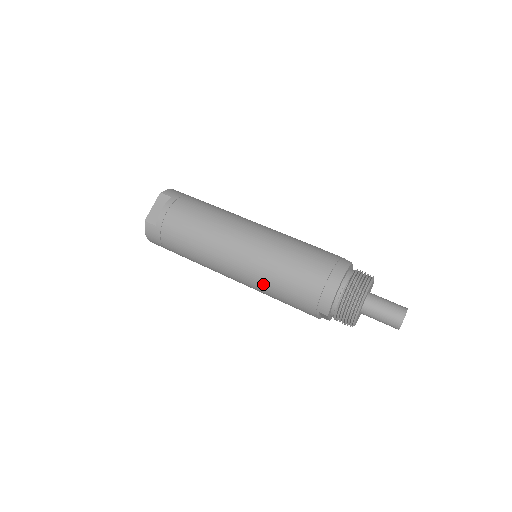
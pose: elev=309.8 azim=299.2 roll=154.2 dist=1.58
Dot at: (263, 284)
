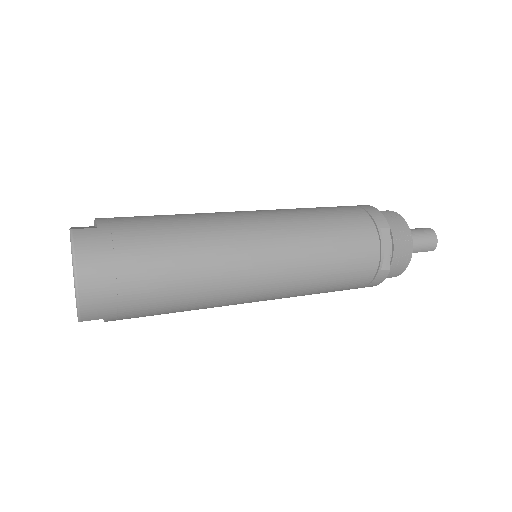
Dot at: (304, 229)
